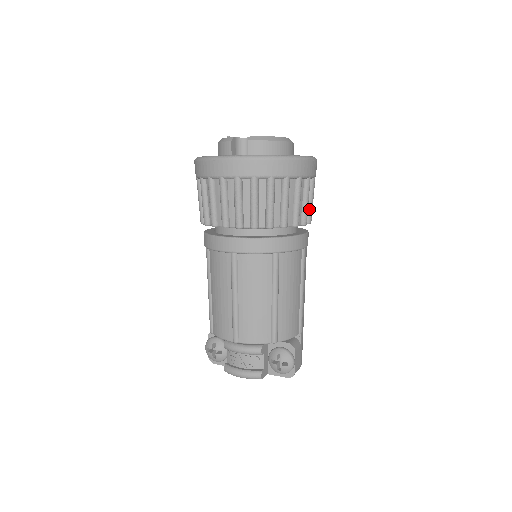
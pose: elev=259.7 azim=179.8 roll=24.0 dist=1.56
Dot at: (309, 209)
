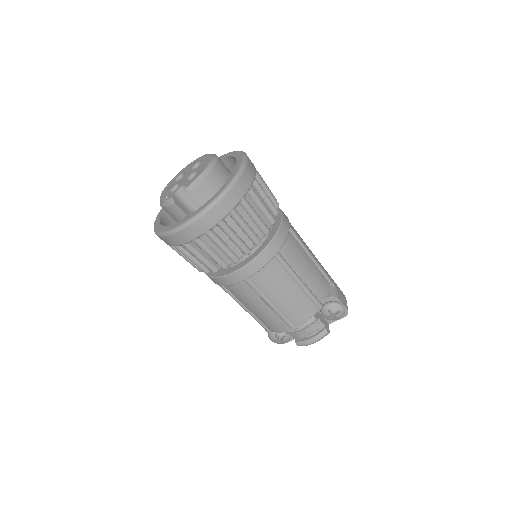
Dot at: (271, 197)
